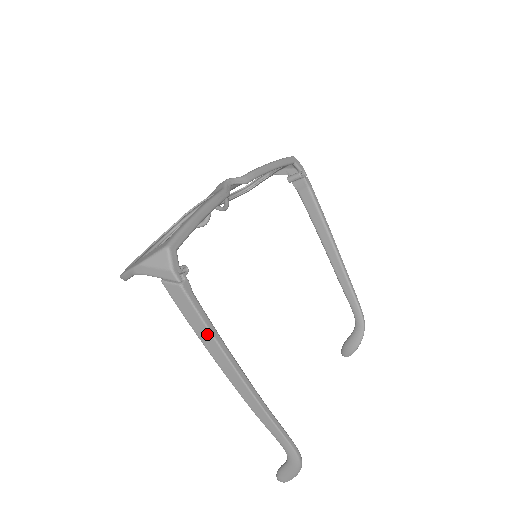
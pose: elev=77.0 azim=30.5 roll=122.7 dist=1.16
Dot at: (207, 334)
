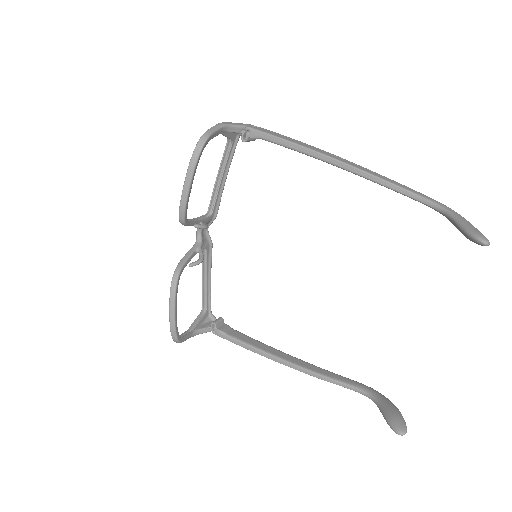
Dot at: (297, 141)
